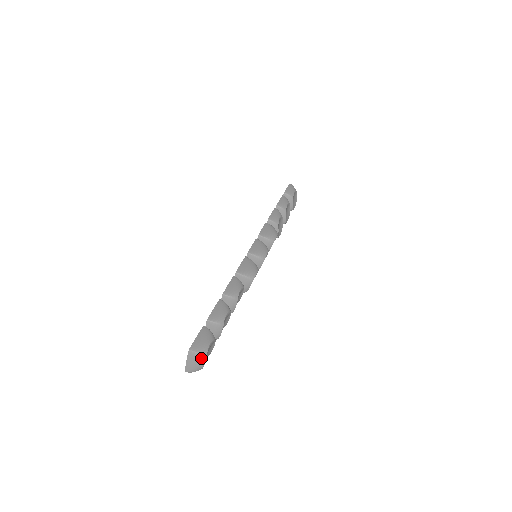
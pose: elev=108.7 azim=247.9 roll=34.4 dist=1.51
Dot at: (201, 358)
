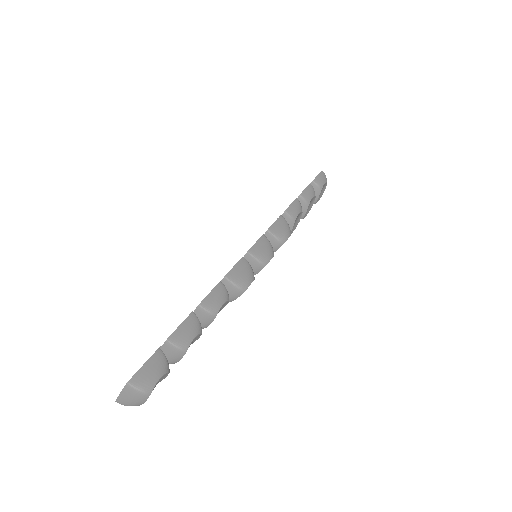
Dot at: (141, 396)
